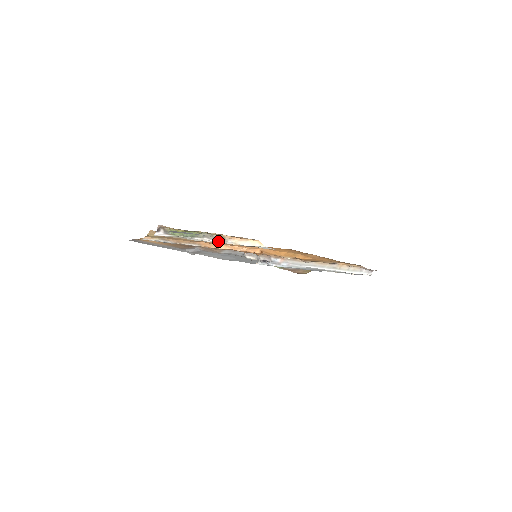
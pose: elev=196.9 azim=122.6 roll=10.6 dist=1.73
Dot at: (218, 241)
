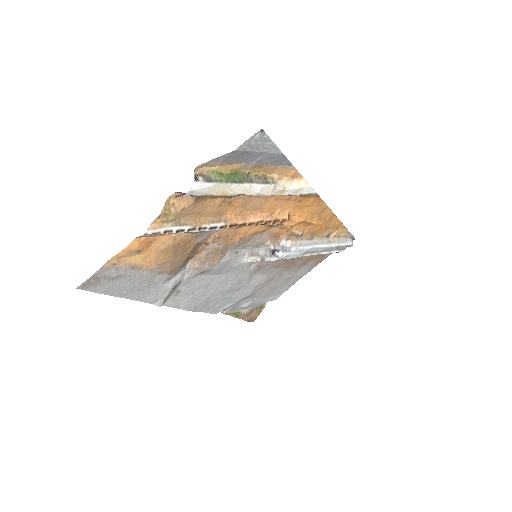
Dot at: (267, 186)
